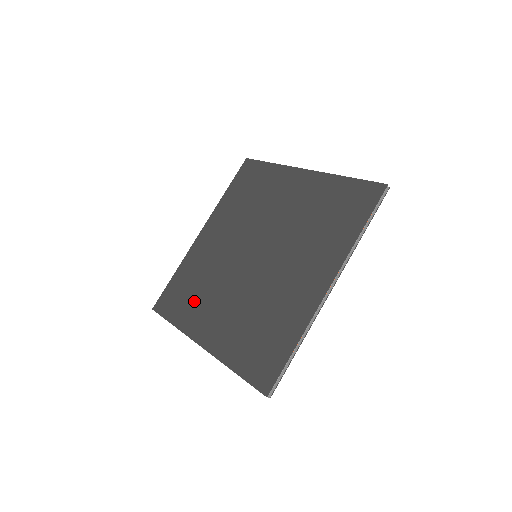
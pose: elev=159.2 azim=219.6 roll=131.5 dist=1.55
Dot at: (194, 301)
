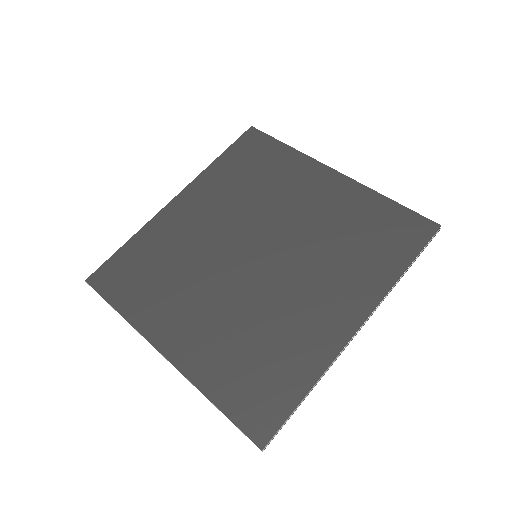
Dot at: (157, 289)
